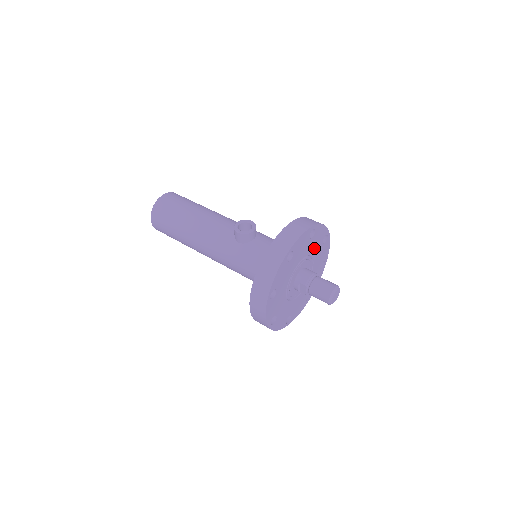
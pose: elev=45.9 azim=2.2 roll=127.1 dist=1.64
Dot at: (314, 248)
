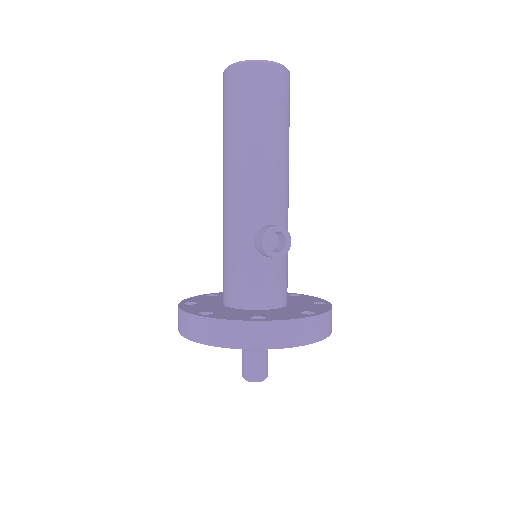
Dot at: occluded
